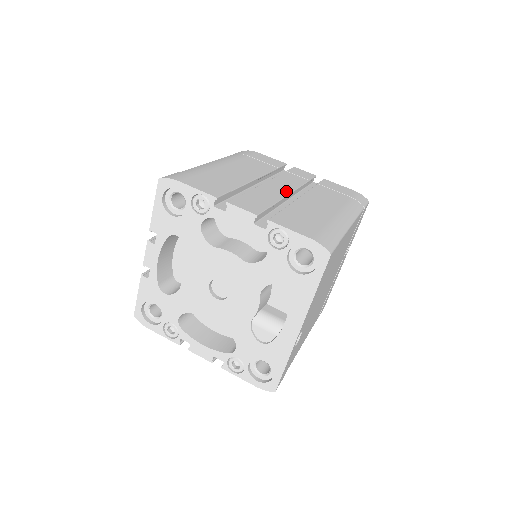
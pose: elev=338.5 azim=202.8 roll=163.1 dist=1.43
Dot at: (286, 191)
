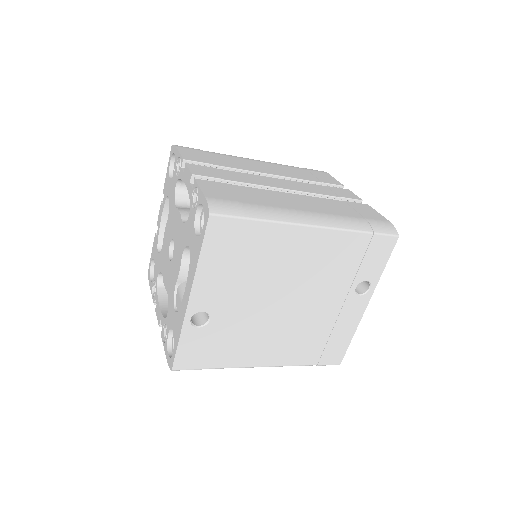
Dot at: (279, 186)
